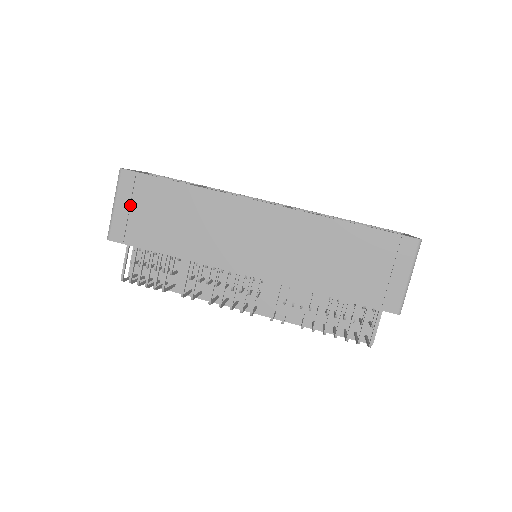
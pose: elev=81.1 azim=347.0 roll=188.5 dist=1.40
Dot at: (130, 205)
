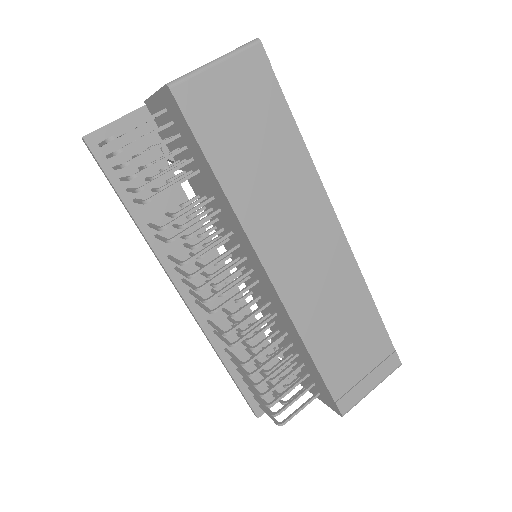
Dot at: (231, 84)
